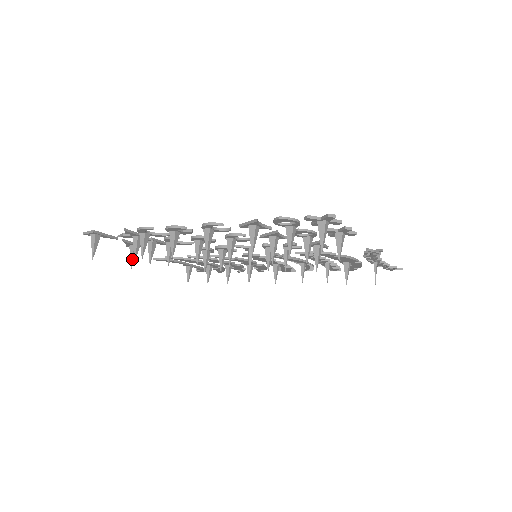
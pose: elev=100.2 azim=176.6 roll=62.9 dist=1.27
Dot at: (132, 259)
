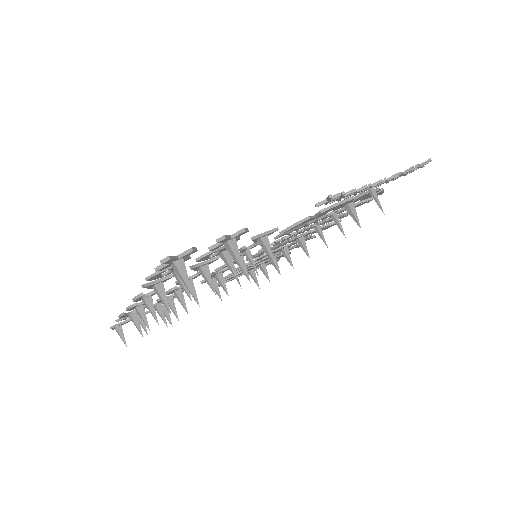
Dot at: (168, 319)
